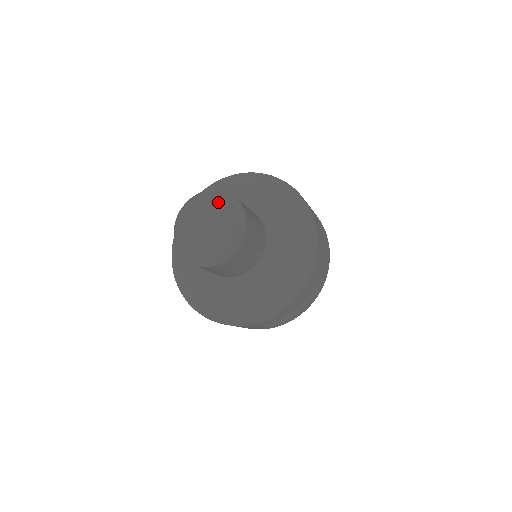
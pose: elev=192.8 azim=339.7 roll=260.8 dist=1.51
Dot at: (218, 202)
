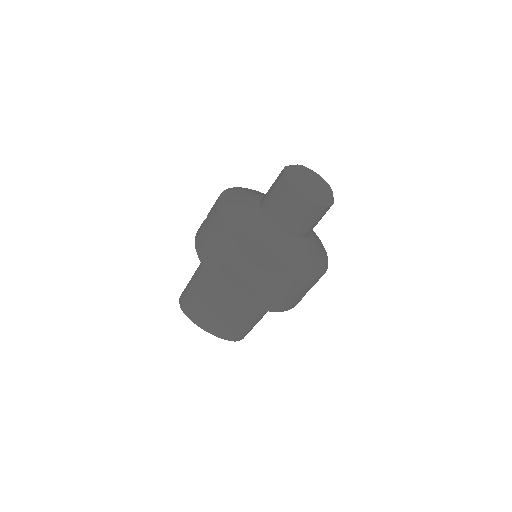
Dot at: (312, 171)
